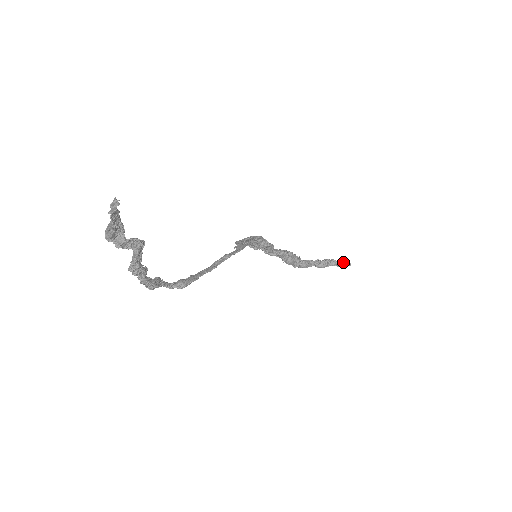
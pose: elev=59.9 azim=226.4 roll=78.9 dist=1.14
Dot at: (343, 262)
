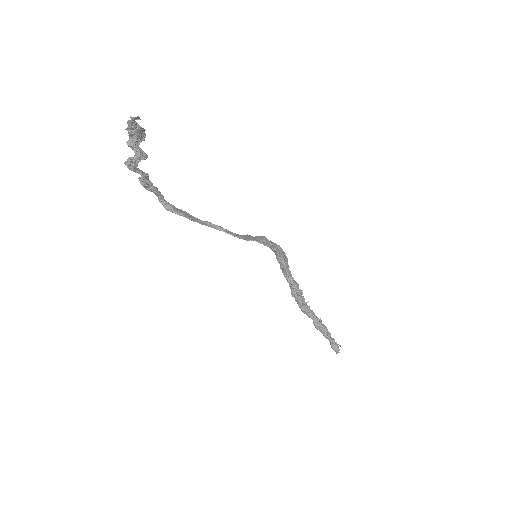
Dot at: (334, 344)
